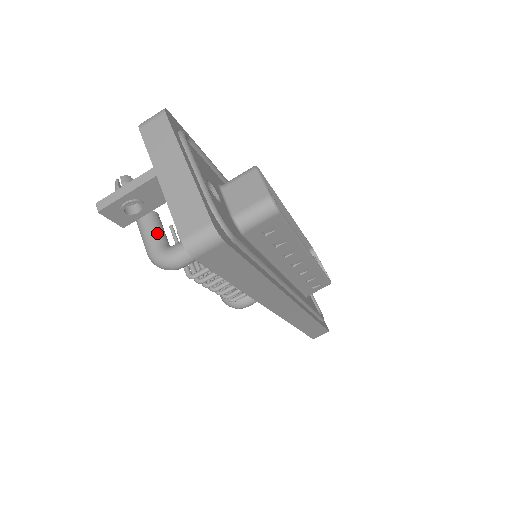
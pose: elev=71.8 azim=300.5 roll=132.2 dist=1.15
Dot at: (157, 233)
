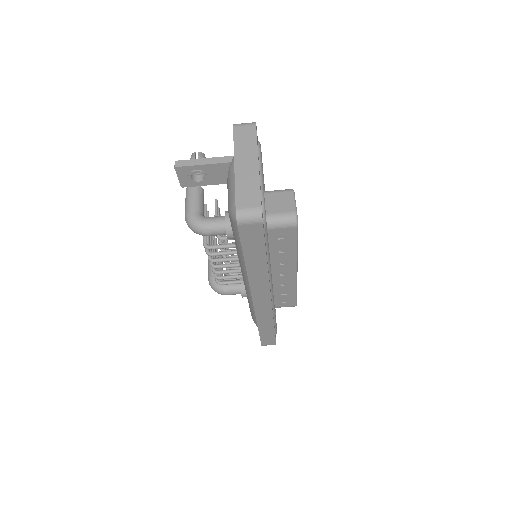
Dot at: (199, 203)
